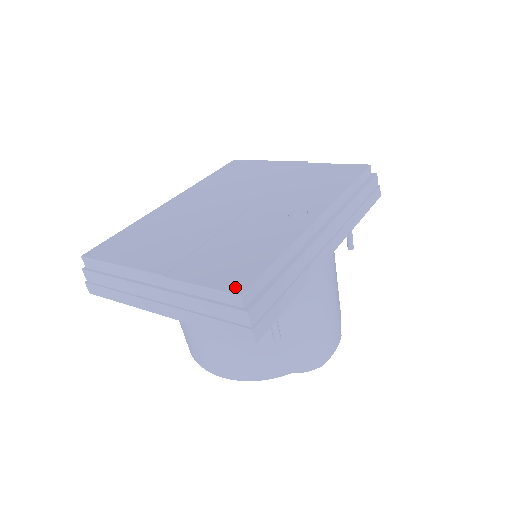
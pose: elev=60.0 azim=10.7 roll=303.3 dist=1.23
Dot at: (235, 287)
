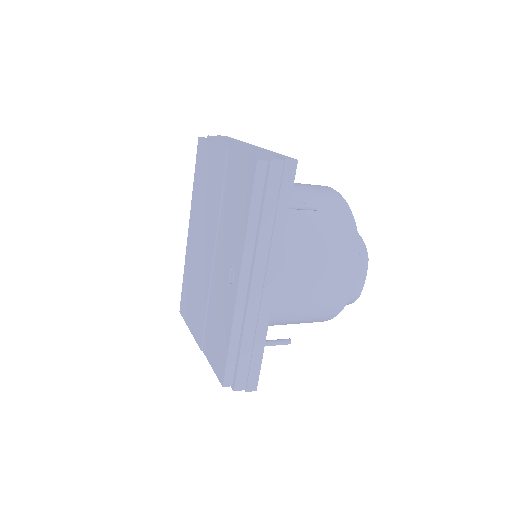
Dot at: (220, 377)
